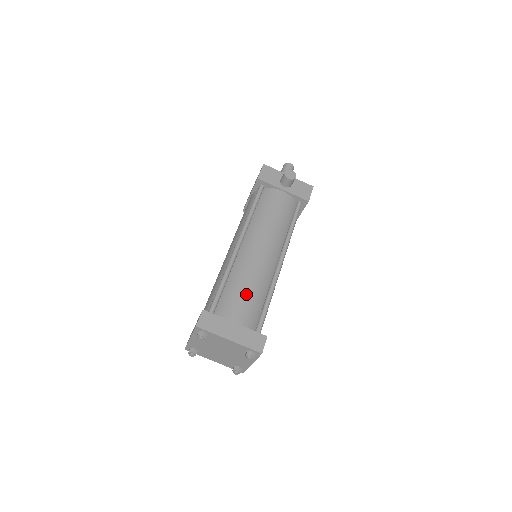
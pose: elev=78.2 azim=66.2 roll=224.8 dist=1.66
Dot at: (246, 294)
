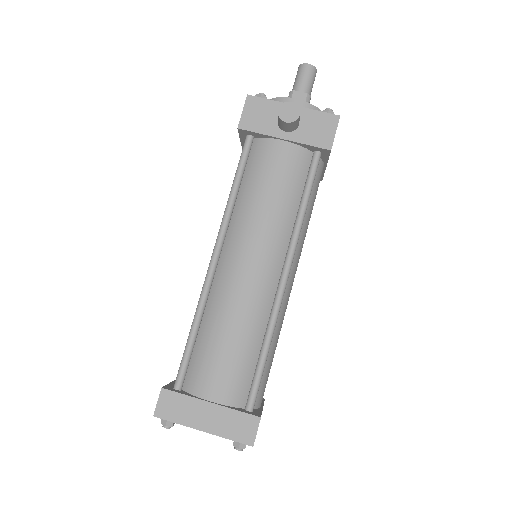
Dot at: (226, 350)
